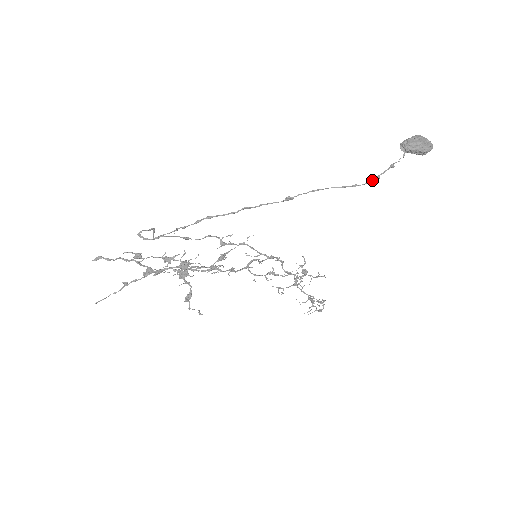
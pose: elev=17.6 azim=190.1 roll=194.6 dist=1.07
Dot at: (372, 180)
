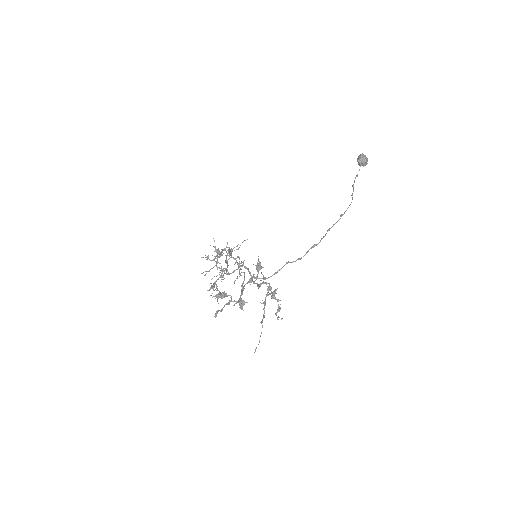
Dot at: occluded
